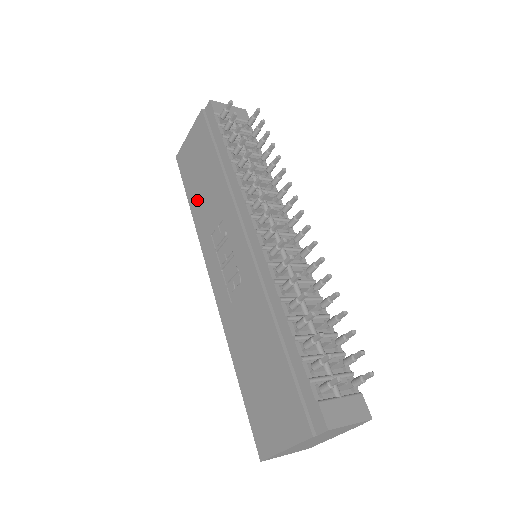
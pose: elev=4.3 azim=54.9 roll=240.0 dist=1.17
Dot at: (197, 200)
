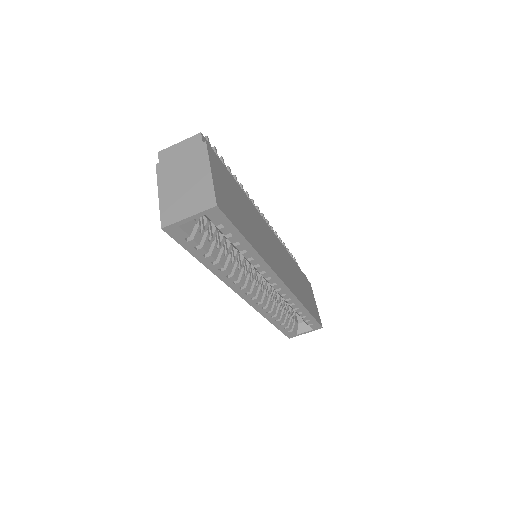
Dot at: occluded
